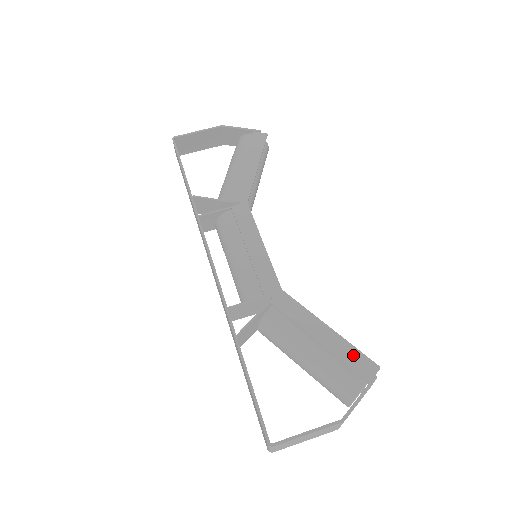
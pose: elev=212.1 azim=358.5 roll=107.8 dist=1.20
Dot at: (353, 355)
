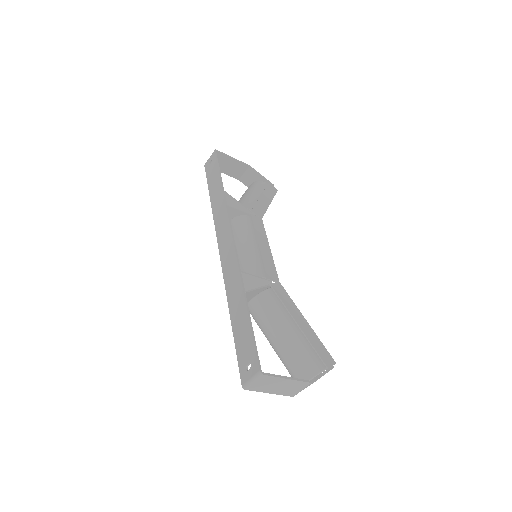
Dot at: (320, 346)
